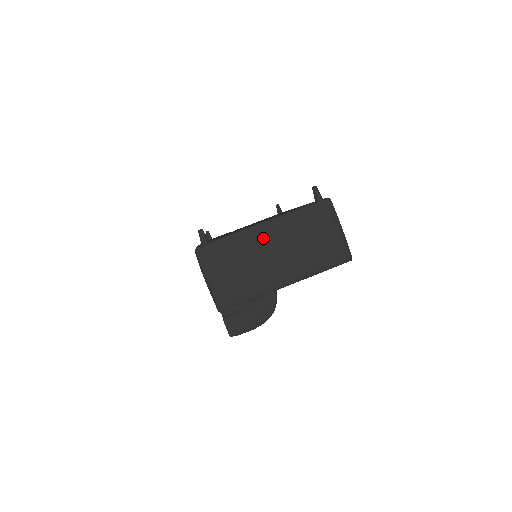
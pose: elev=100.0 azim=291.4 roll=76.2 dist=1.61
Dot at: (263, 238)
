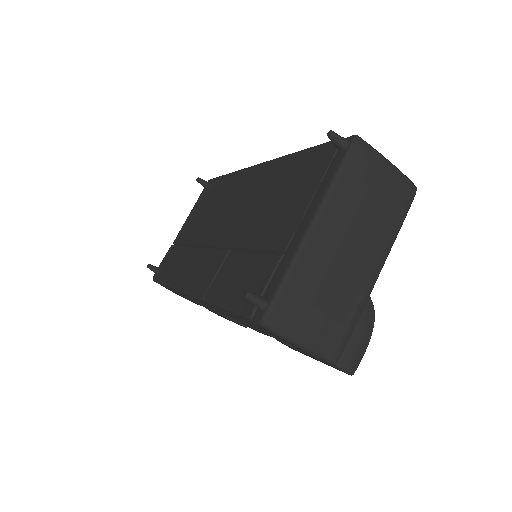
Dot at: (325, 242)
